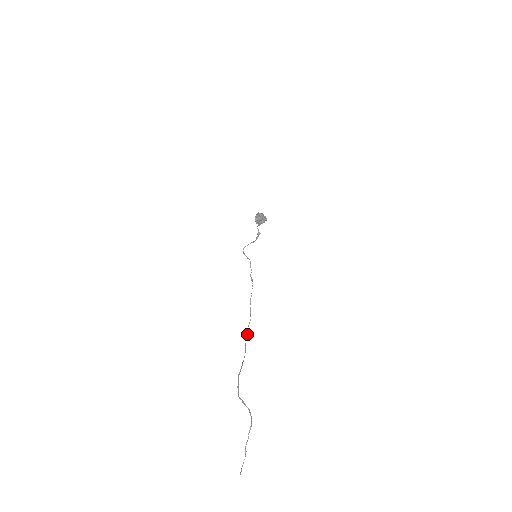
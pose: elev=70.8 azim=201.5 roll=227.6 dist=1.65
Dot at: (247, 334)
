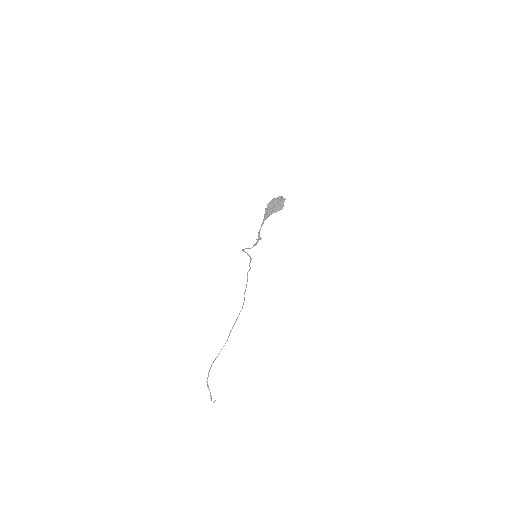
Dot at: occluded
